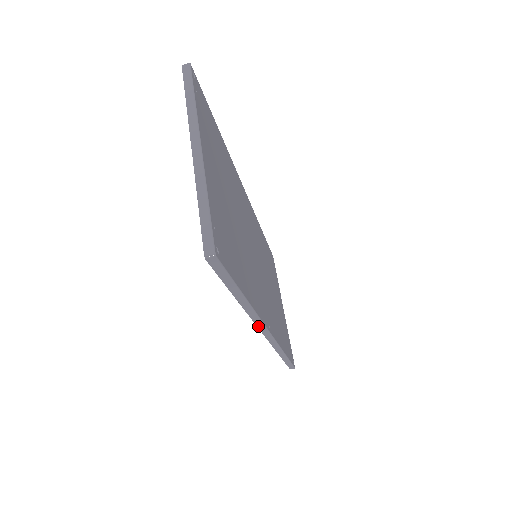
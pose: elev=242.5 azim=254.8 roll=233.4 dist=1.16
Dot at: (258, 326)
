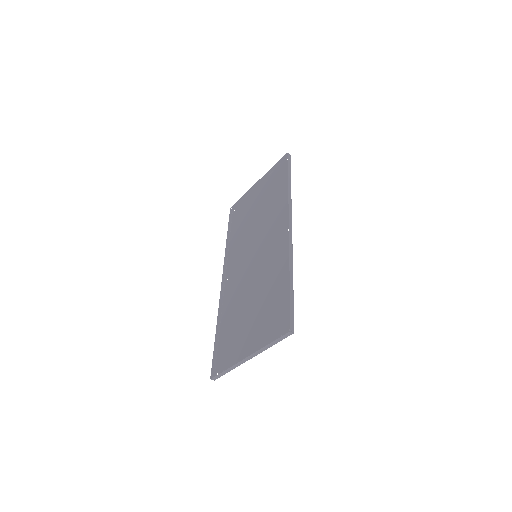
Dot at: (221, 294)
